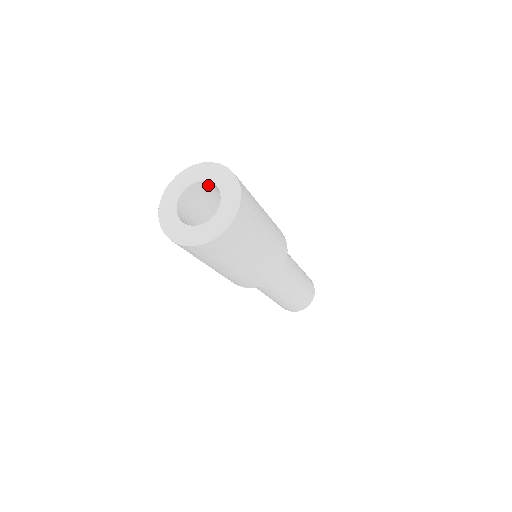
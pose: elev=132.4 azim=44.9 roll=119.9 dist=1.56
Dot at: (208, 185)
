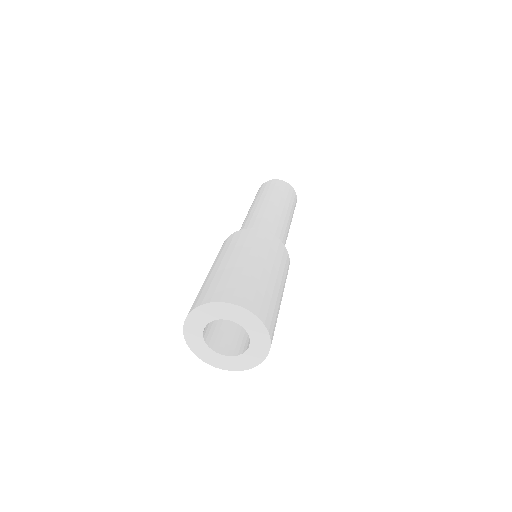
Dot at: occluded
